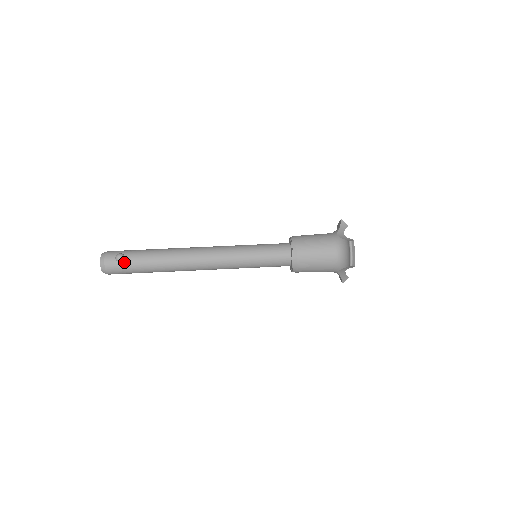
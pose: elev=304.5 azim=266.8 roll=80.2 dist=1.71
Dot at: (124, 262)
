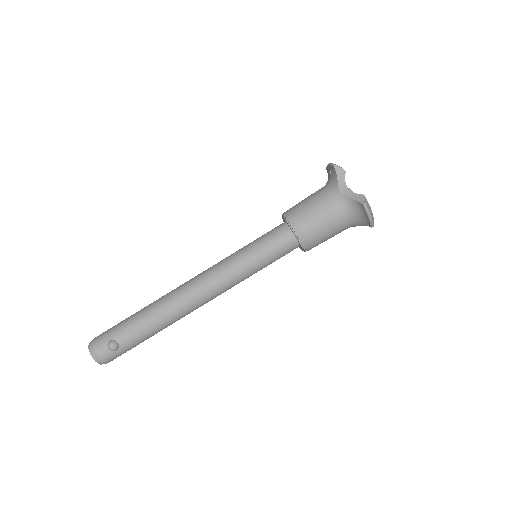
Dot at: (121, 348)
